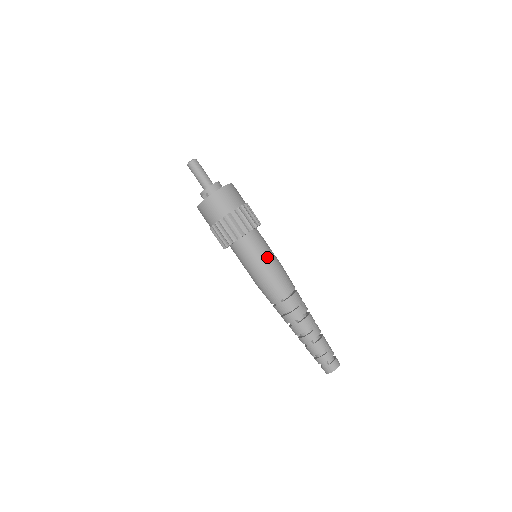
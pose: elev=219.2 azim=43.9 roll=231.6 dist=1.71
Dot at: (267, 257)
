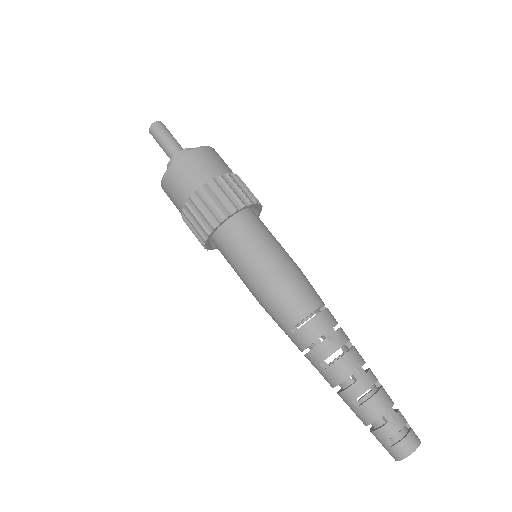
Dot at: (260, 259)
